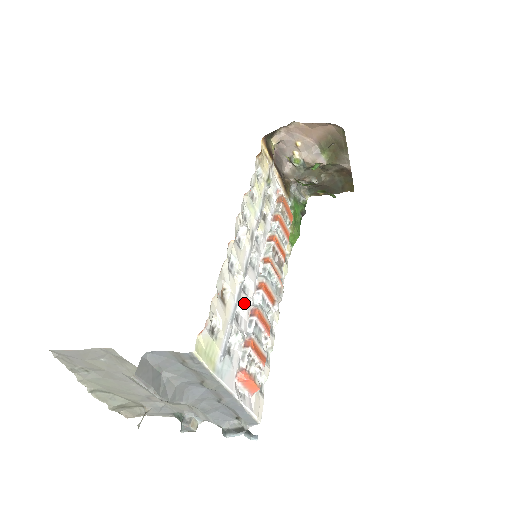
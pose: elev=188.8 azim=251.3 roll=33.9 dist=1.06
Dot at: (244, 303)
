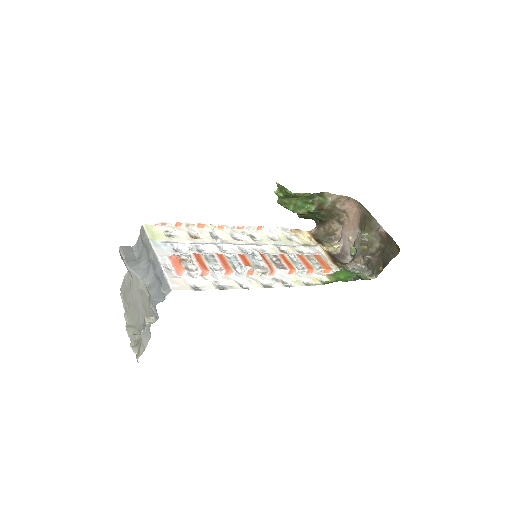
Dot at: (214, 251)
